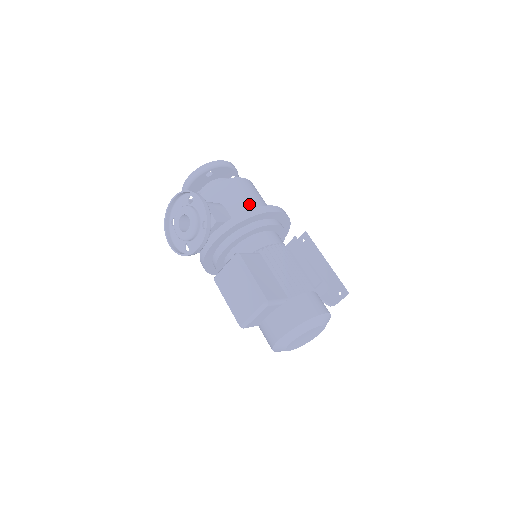
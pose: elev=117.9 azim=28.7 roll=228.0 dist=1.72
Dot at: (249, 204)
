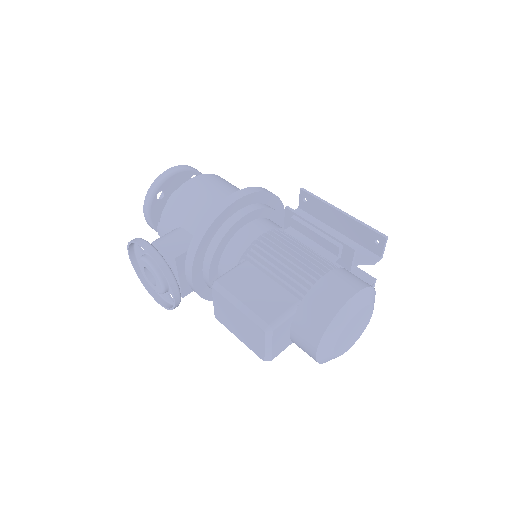
Dot at: (207, 209)
